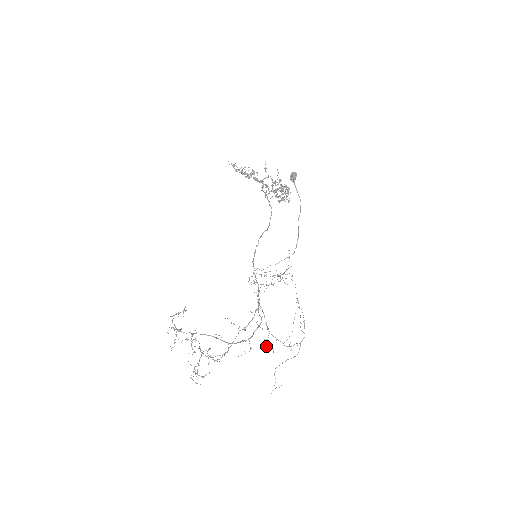
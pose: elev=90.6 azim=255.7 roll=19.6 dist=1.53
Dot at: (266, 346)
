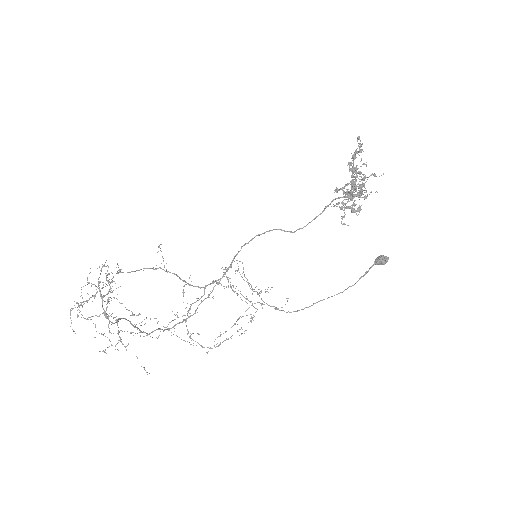
Dot at: (171, 321)
